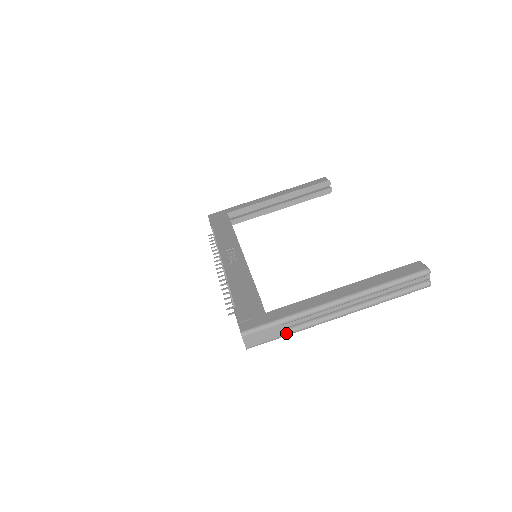
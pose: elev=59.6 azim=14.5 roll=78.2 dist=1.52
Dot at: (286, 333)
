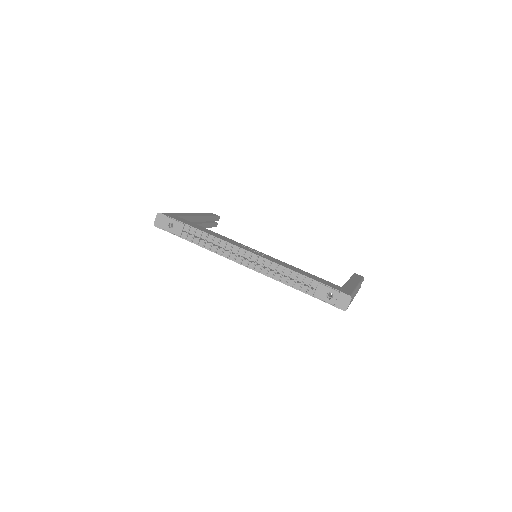
Dot at: occluded
